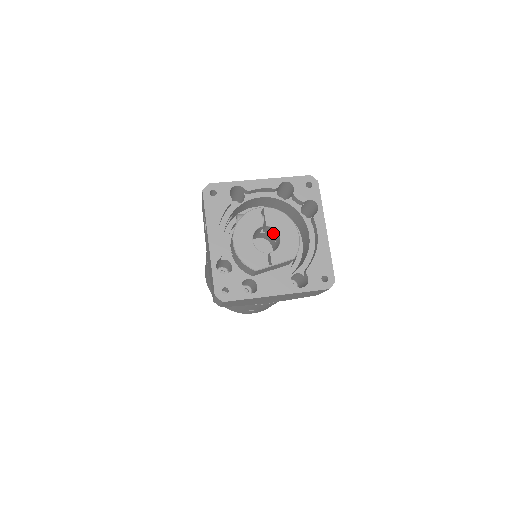
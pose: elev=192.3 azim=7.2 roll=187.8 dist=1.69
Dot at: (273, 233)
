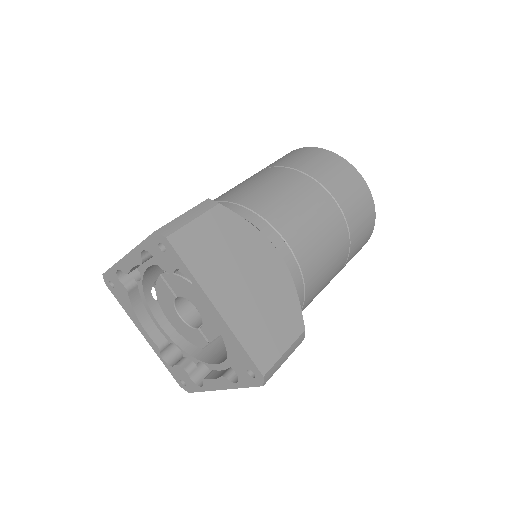
Dot at: occluded
